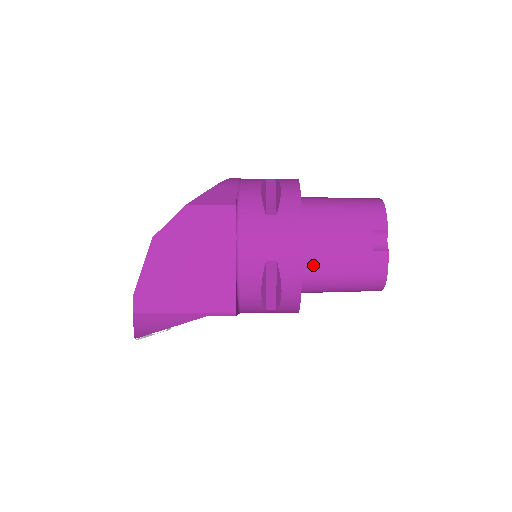
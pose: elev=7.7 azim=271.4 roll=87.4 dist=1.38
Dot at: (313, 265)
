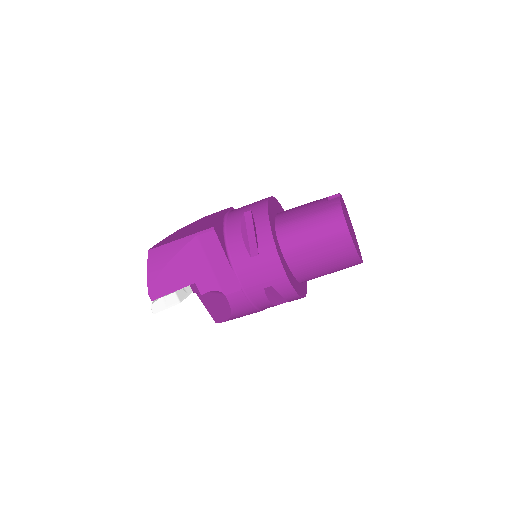
Dot at: (284, 219)
